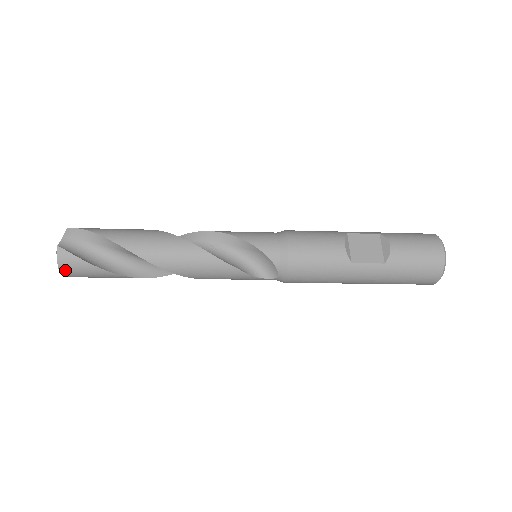
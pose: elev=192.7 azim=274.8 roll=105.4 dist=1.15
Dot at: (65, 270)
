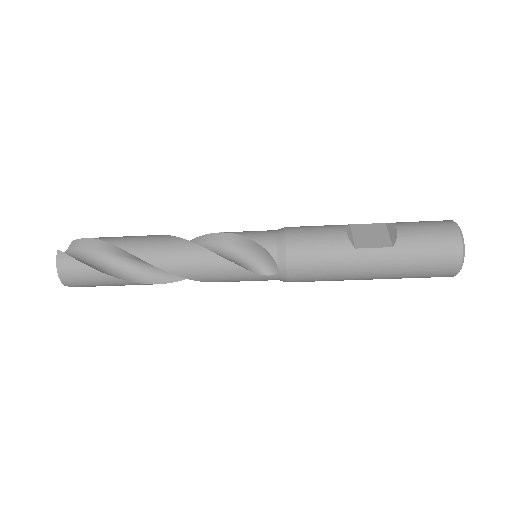
Dot at: (64, 274)
